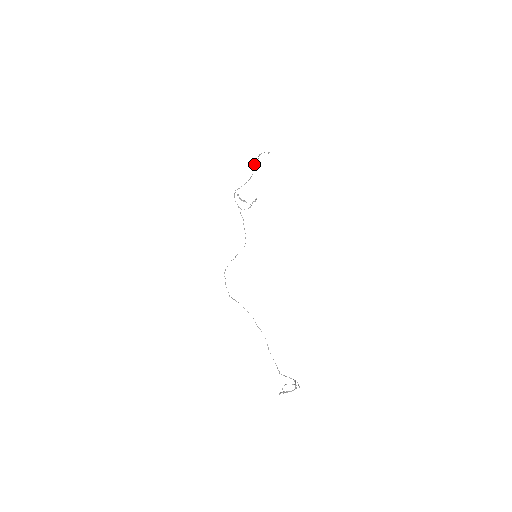
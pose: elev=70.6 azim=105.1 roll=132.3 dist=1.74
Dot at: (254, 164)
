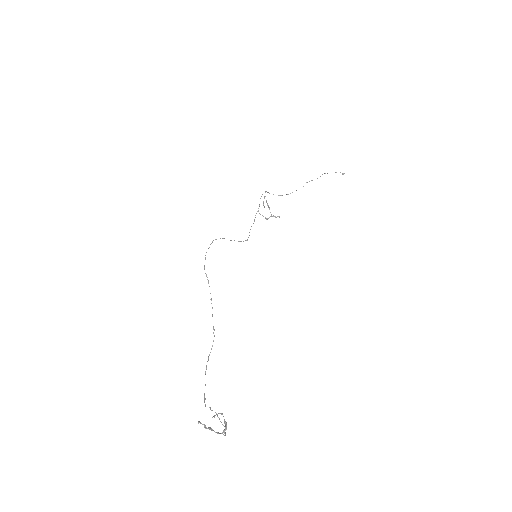
Dot at: occluded
